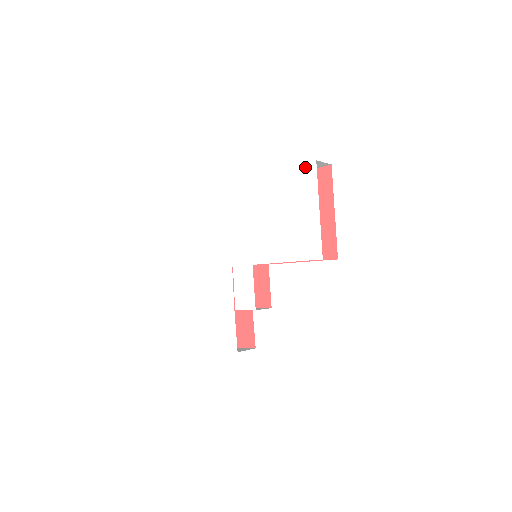
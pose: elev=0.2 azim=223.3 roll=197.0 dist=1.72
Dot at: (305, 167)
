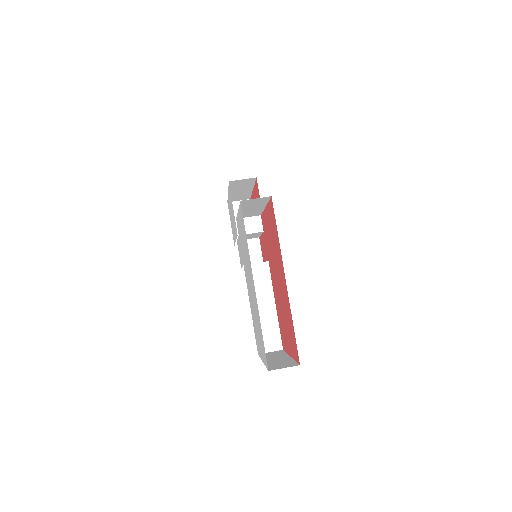
Dot at: (265, 354)
